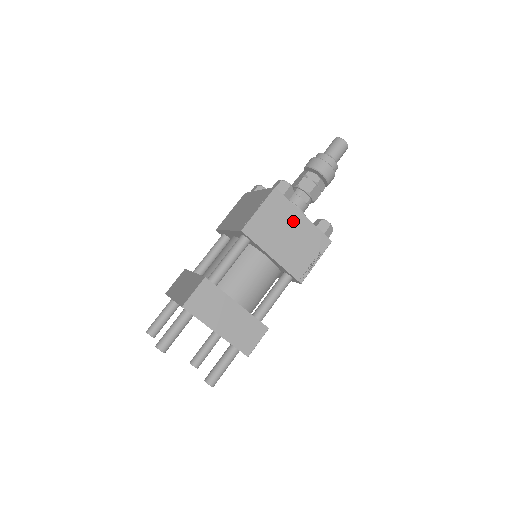
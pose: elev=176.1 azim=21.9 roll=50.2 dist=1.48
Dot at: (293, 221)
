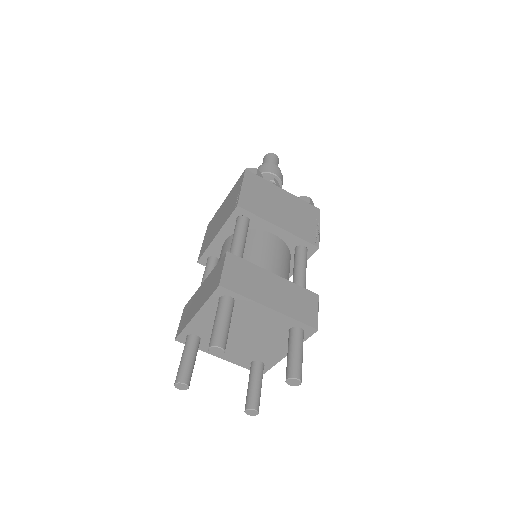
Dot at: (277, 195)
